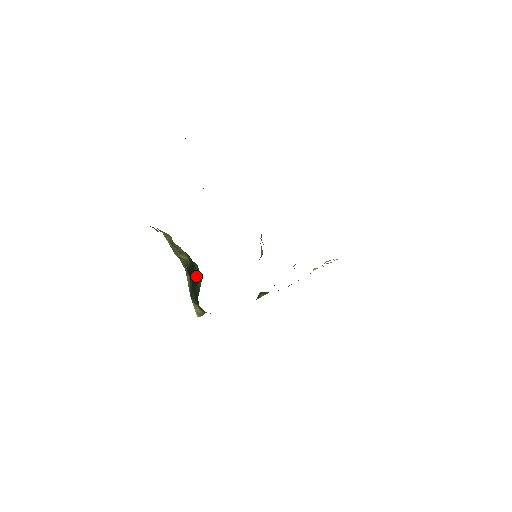
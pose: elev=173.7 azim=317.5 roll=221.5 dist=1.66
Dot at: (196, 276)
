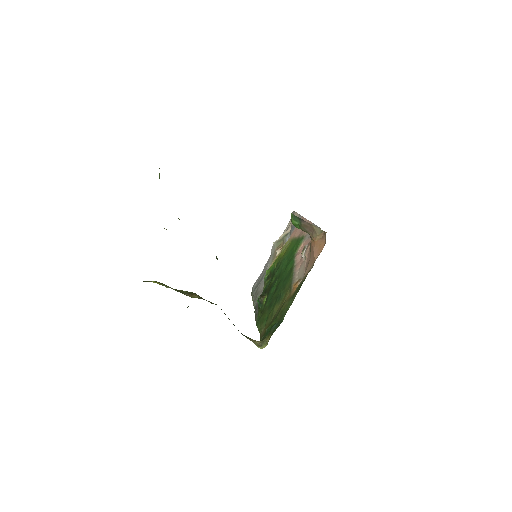
Dot at: occluded
